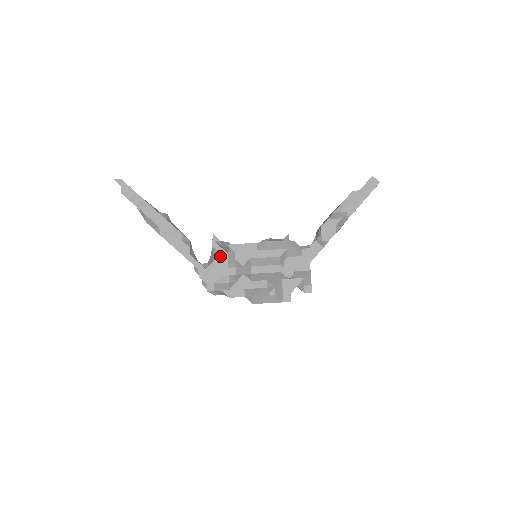
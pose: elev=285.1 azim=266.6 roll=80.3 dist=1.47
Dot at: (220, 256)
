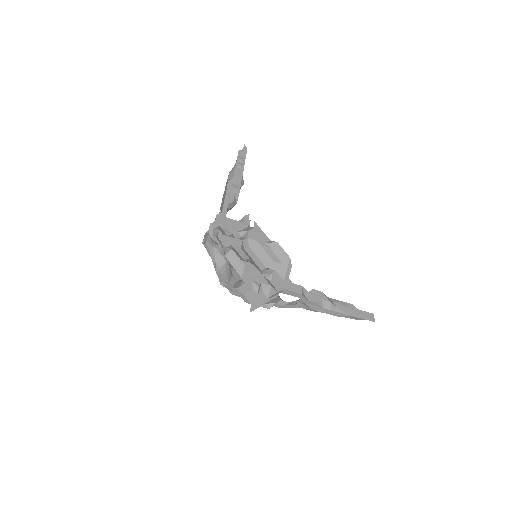
Dot at: (242, 223)
